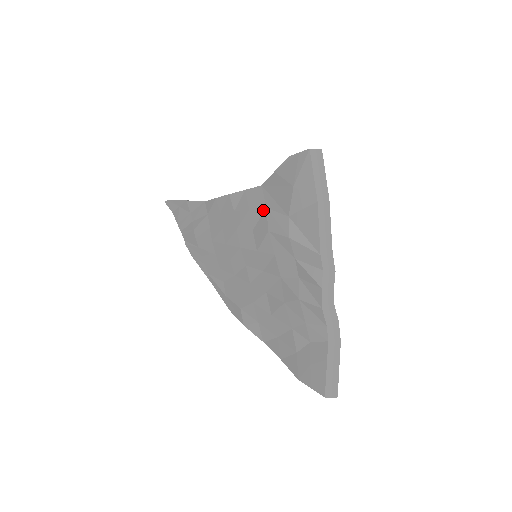
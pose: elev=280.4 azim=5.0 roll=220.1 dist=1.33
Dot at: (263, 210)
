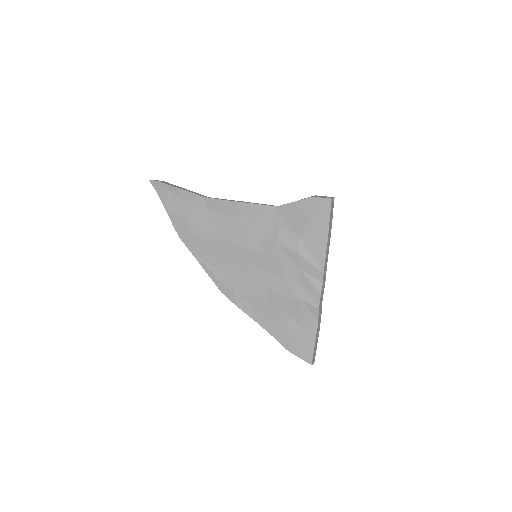
Dot at: (274, 226)
